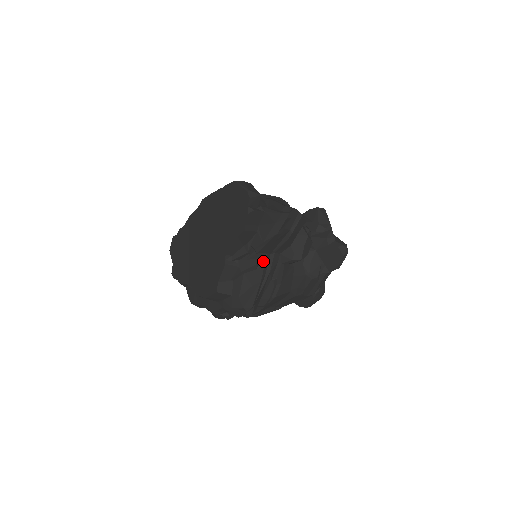
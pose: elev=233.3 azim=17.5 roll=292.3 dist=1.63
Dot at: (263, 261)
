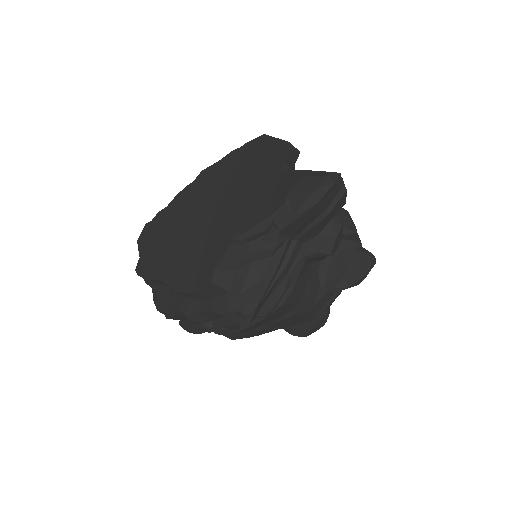
Dot at: (283, 247)
